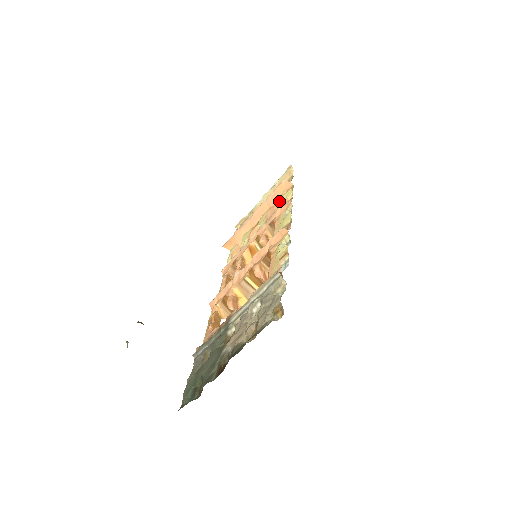
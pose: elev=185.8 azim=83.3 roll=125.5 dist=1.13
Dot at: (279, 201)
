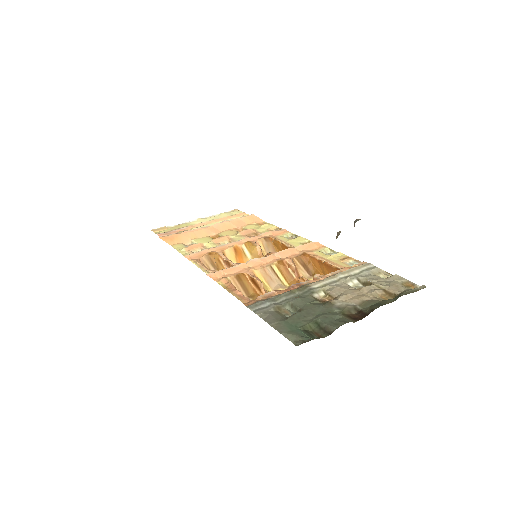
Dot at: (251, 227)
